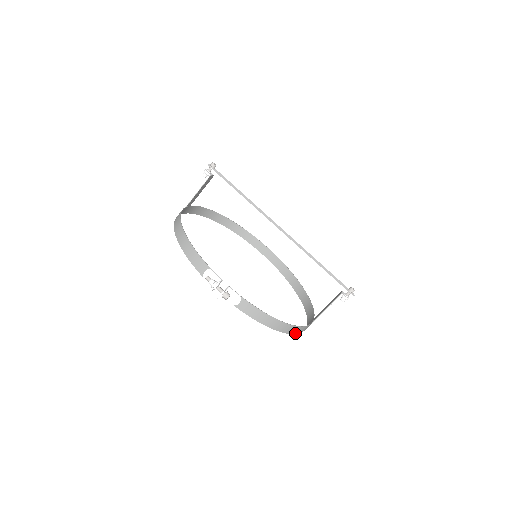
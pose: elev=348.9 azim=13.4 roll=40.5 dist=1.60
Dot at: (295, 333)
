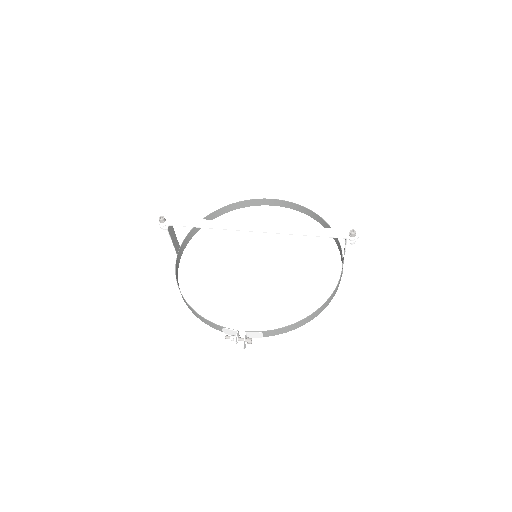
Dot at: (330, 301)
